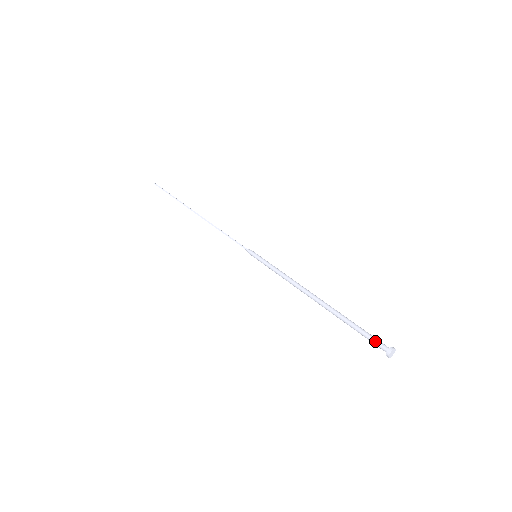
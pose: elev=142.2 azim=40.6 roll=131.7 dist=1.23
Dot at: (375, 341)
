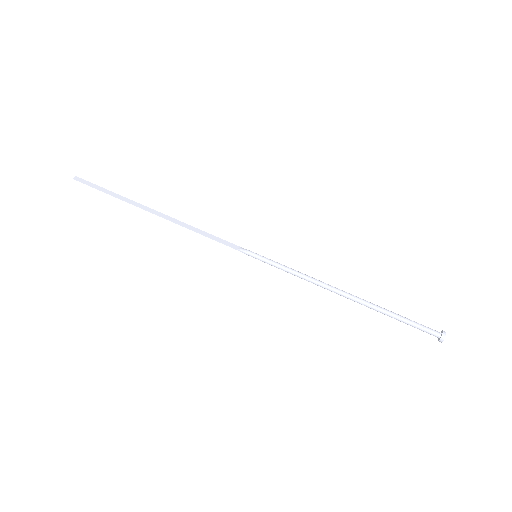
Dot at: (423, 331)
